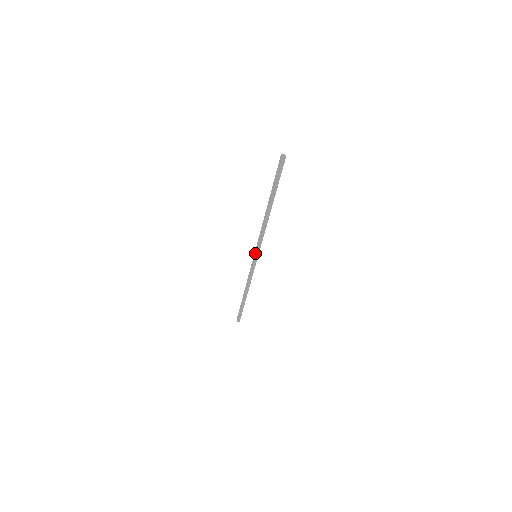
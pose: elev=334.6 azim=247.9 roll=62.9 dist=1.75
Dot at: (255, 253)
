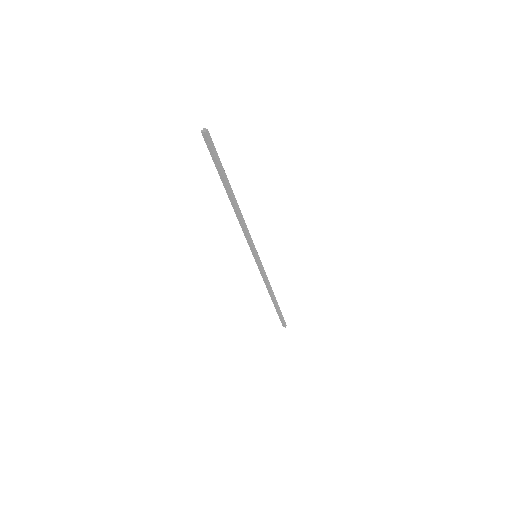
Dot at: (252, 251)
